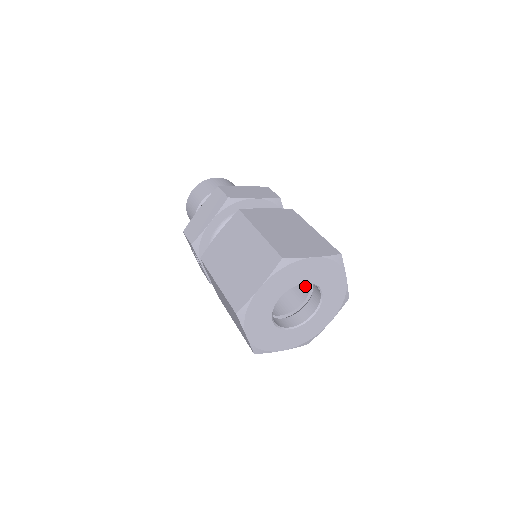
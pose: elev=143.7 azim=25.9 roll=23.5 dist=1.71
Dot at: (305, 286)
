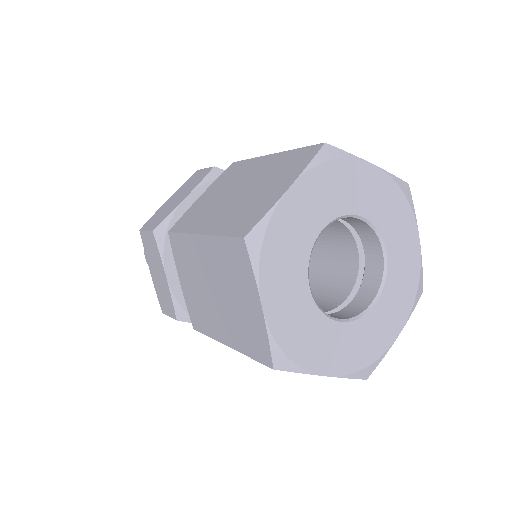
Dot at: (338, 230)
